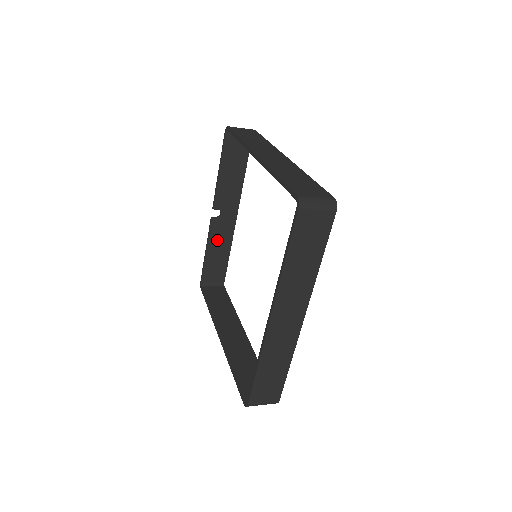
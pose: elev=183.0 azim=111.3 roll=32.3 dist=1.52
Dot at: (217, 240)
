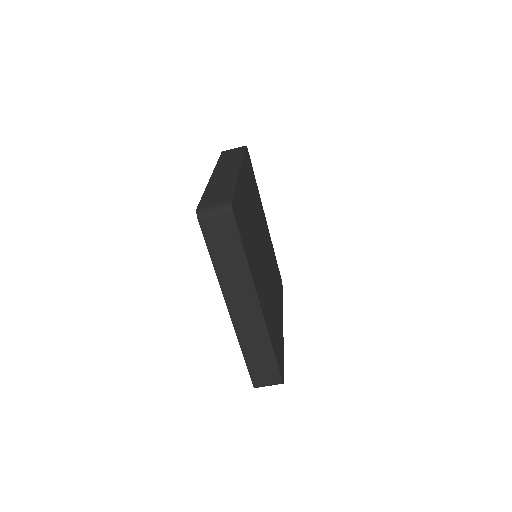
Dot at: occluded
